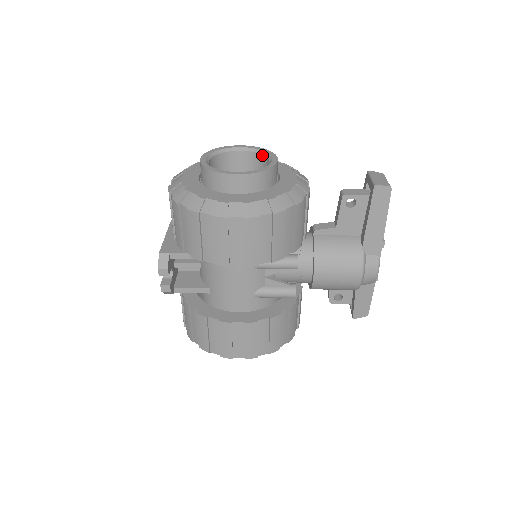
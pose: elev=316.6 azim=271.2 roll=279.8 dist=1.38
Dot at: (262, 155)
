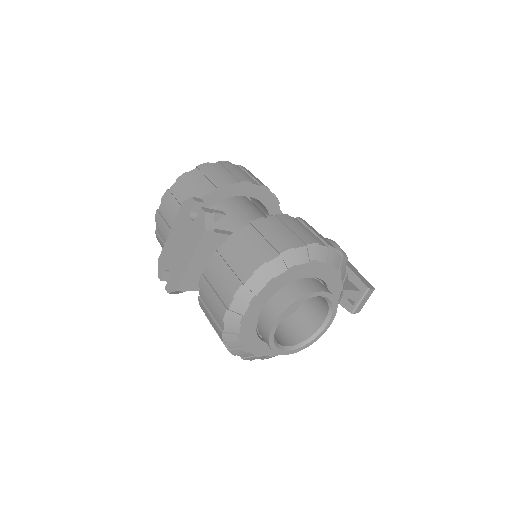
Dot at: occluded
